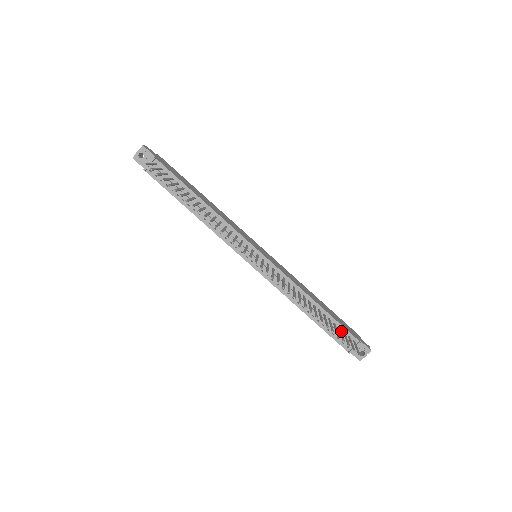
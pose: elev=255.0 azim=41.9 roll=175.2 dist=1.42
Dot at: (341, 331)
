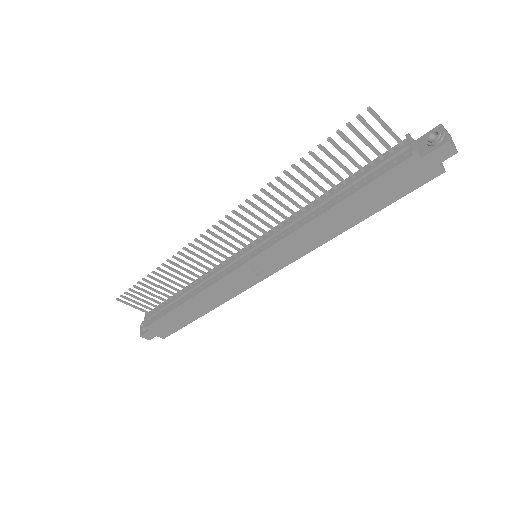
Dot at: (365, 156)
